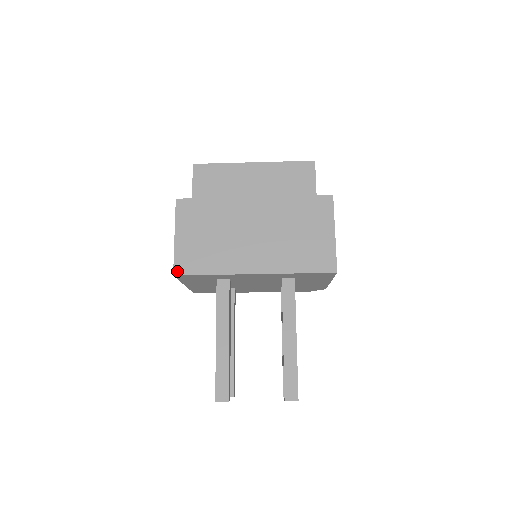
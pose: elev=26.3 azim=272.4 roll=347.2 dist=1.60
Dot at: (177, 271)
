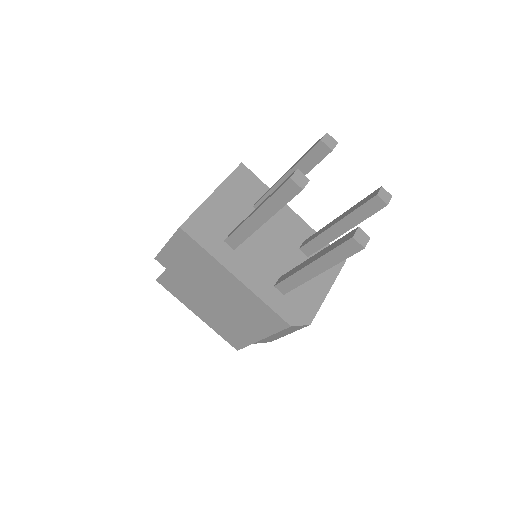
Dot at: occluded
